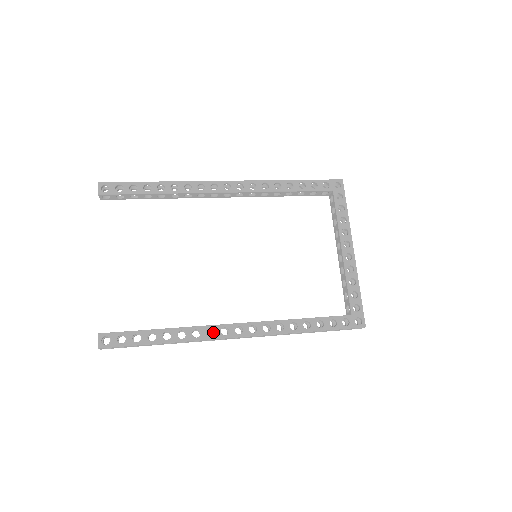
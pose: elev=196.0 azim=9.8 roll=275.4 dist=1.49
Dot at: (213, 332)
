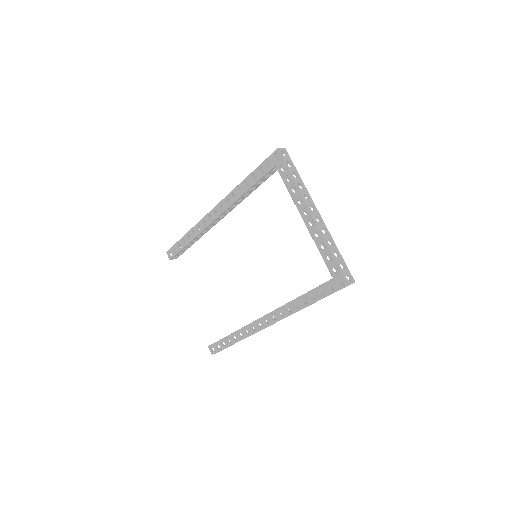
Dot at: (261, 323)
